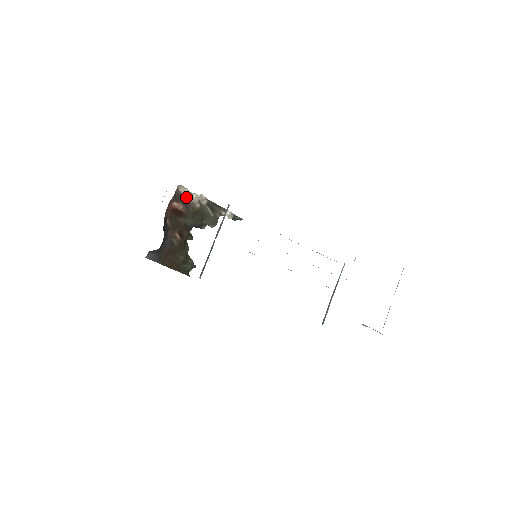
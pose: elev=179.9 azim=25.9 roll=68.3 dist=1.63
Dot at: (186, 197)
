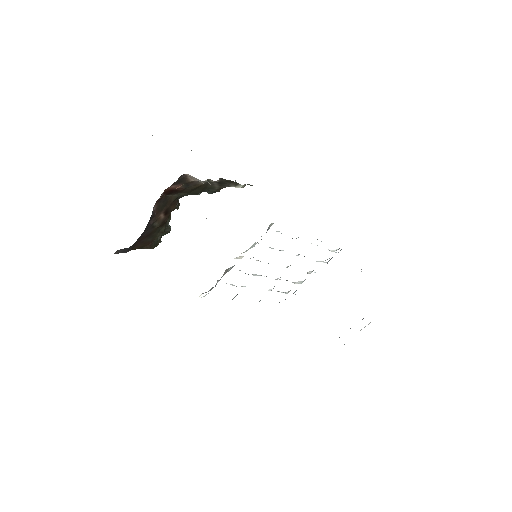
Dot at: (192, 179)
